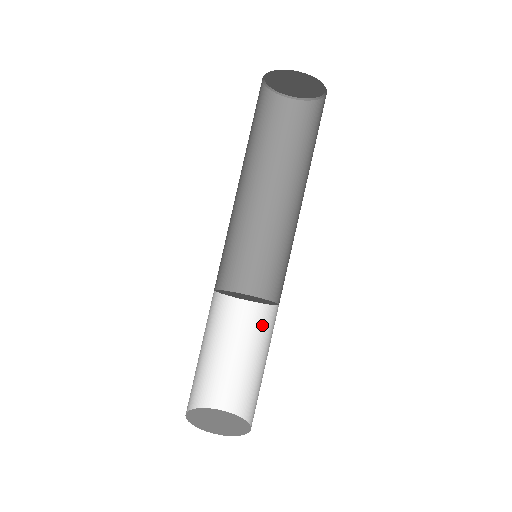
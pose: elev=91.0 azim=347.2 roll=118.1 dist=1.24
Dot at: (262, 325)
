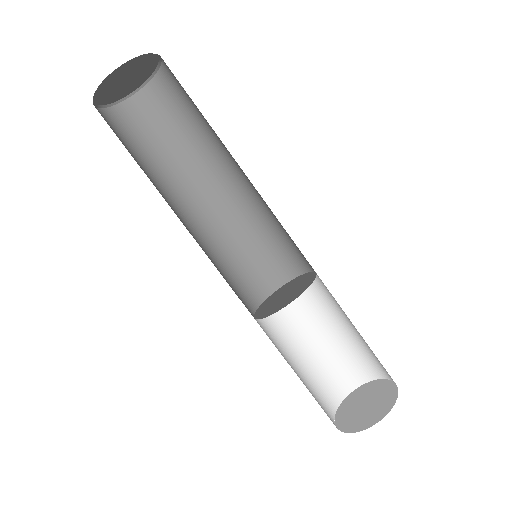
Dot at: occluded
